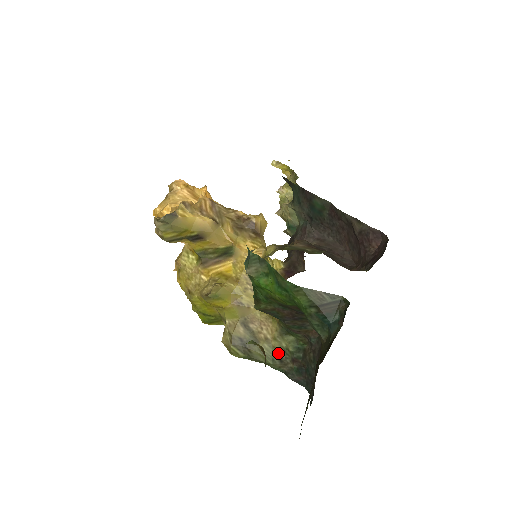
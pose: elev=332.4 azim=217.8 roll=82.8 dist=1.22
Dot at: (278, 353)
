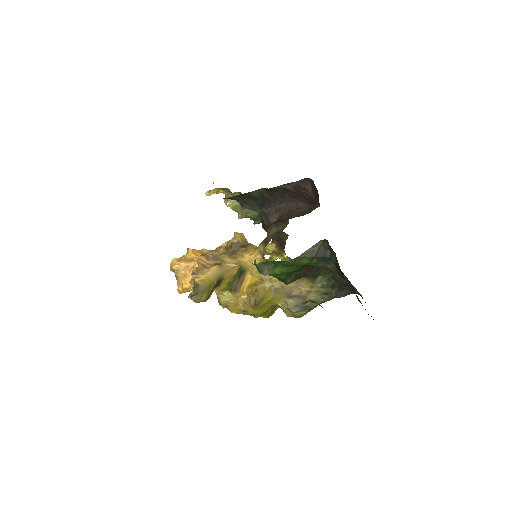
Dot at: (321, 292)
